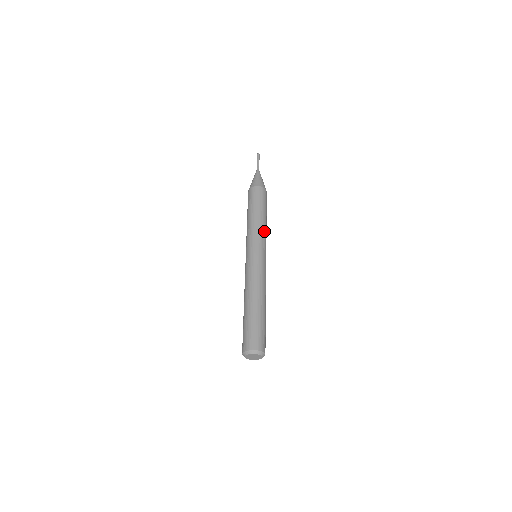
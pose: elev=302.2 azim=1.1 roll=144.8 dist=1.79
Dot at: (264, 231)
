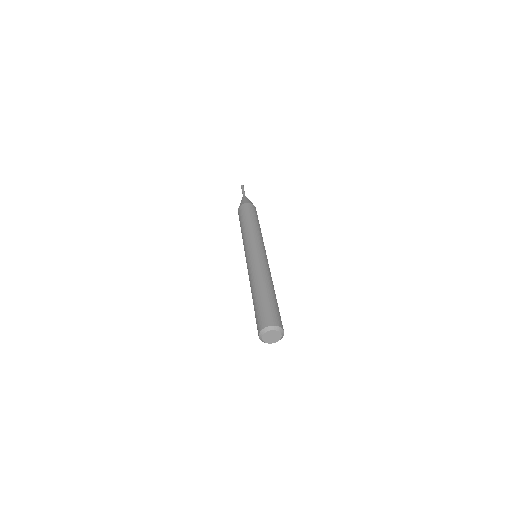
Dot at: occluded
